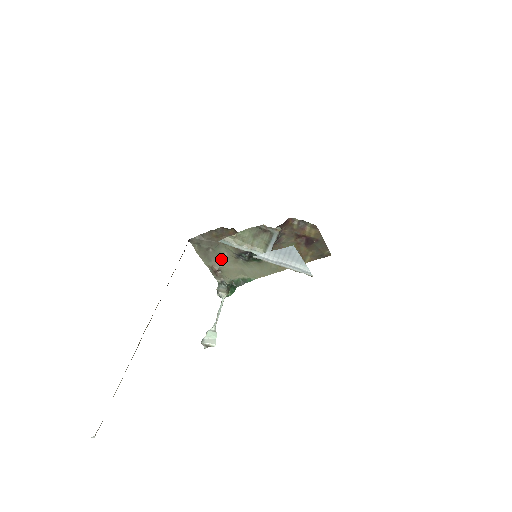
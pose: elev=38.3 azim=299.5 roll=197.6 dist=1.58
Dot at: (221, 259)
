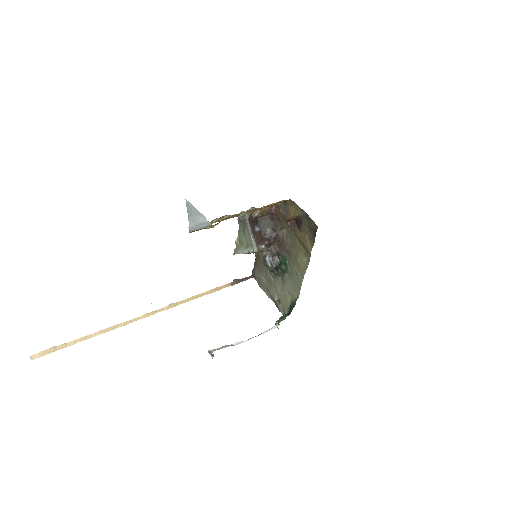
Dot at: (273, 286)
